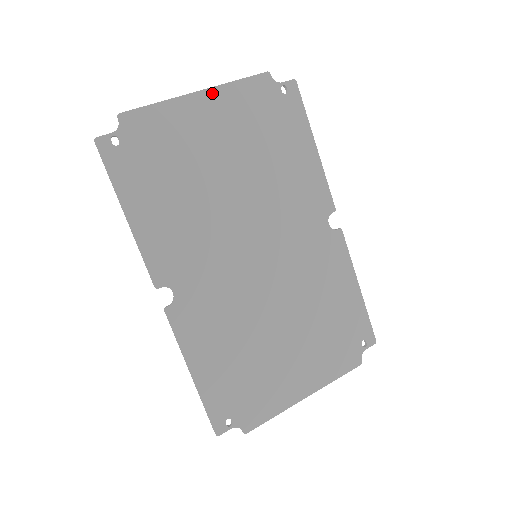
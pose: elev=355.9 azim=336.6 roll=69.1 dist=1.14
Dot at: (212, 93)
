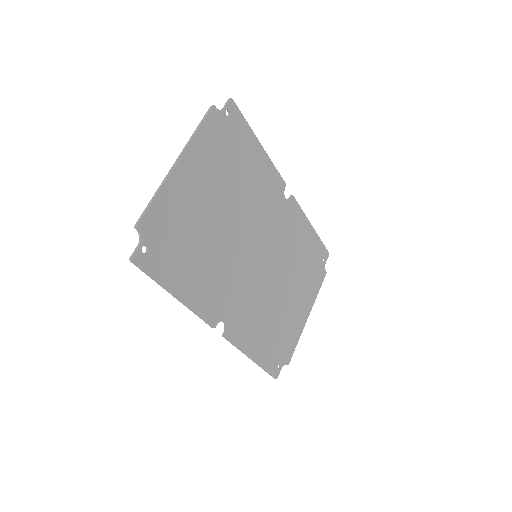
Dot at: (187, 155)
